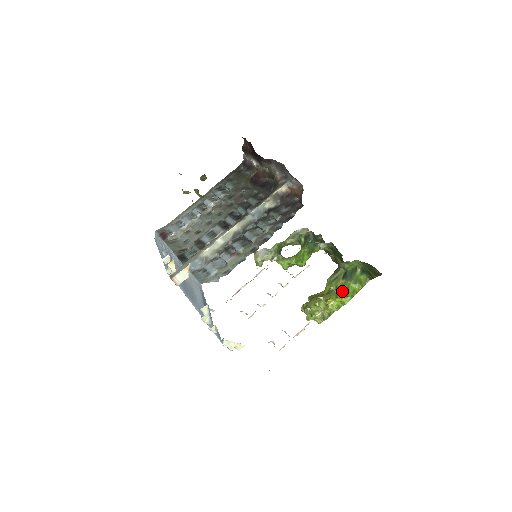
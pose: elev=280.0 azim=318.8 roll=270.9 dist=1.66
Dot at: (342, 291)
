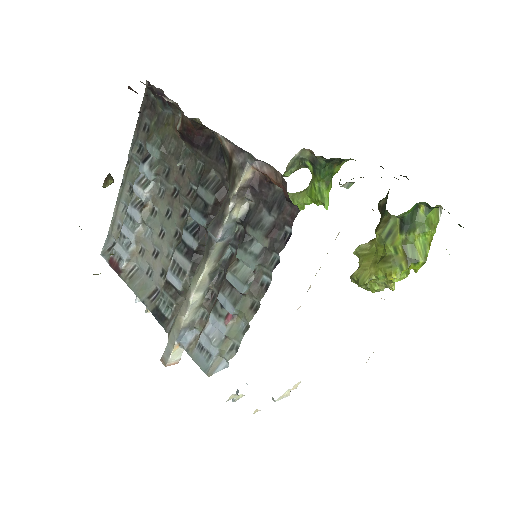
Dot at: (406, 255)
